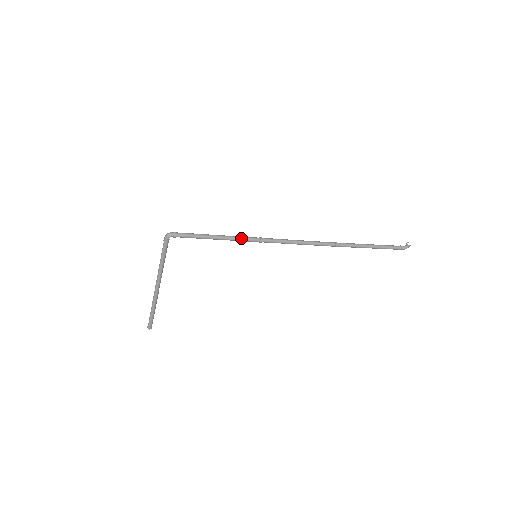
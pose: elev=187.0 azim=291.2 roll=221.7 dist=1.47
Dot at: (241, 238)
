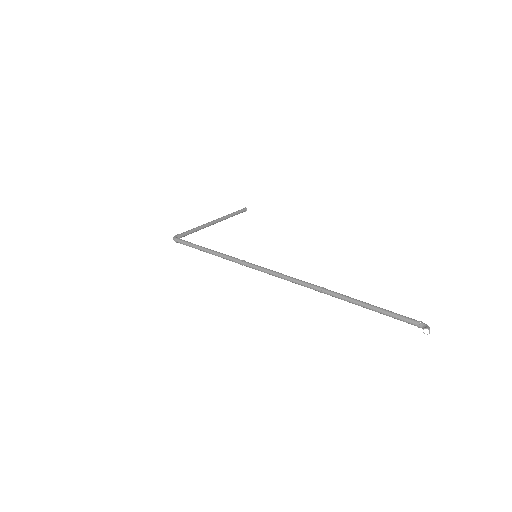
Dot at: (224, 258)
